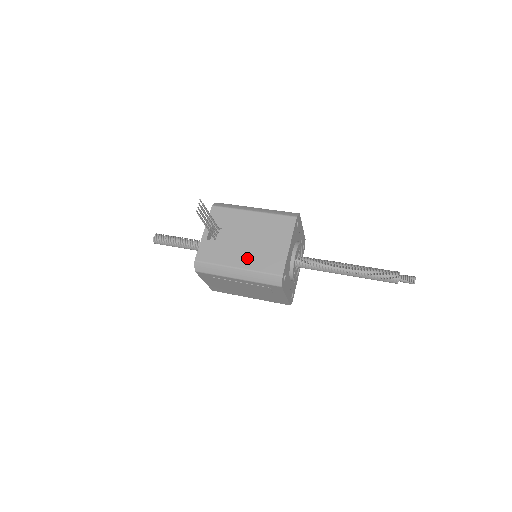
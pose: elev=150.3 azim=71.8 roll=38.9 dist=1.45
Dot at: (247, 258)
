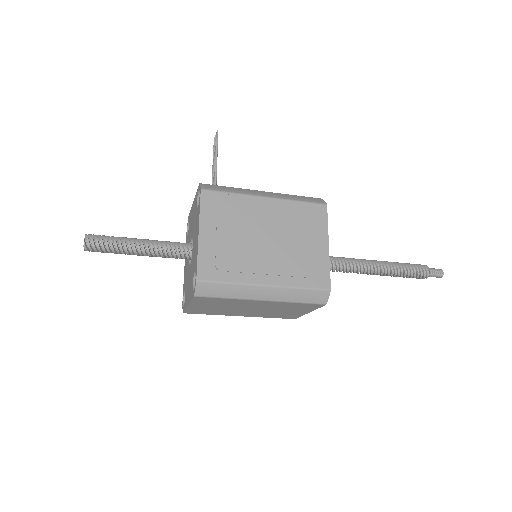
Dot at: occluded
